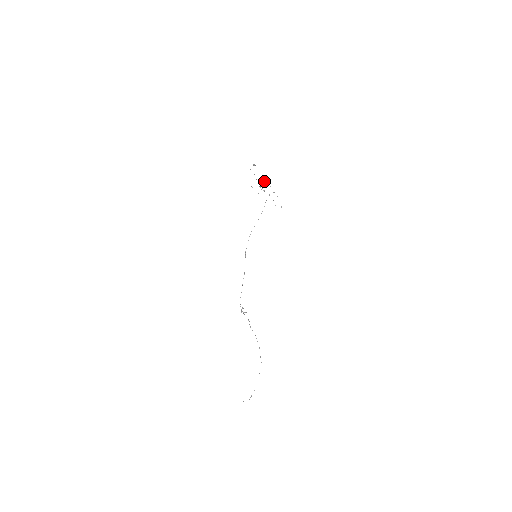
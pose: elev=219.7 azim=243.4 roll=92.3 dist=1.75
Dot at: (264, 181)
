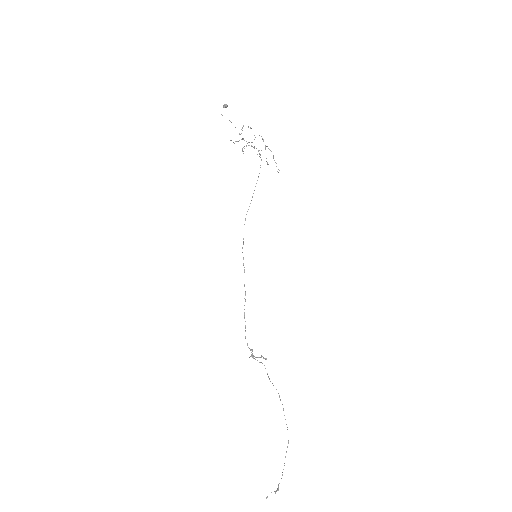
Dot at: (251, 128)
